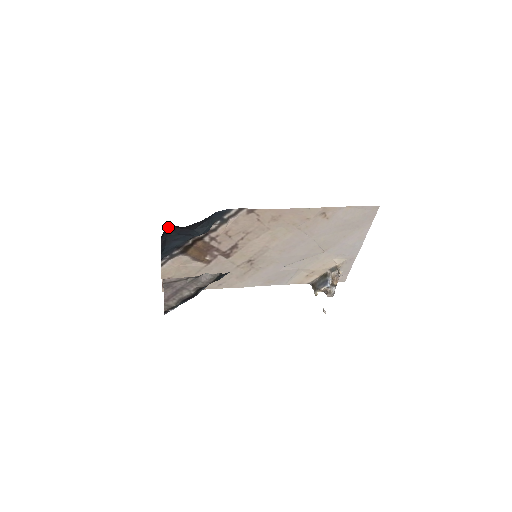
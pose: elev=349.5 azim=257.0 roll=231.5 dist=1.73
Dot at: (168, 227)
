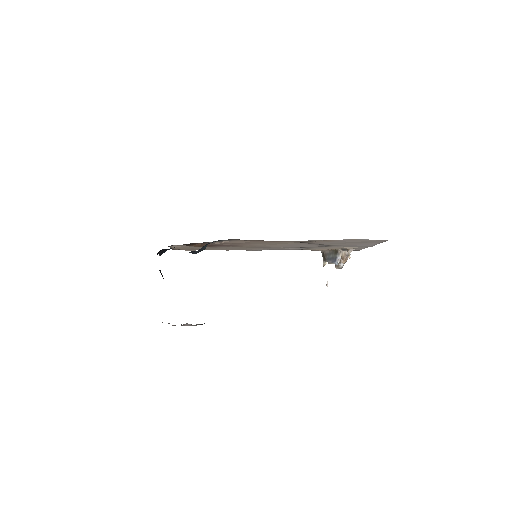
Dot at: occluded
